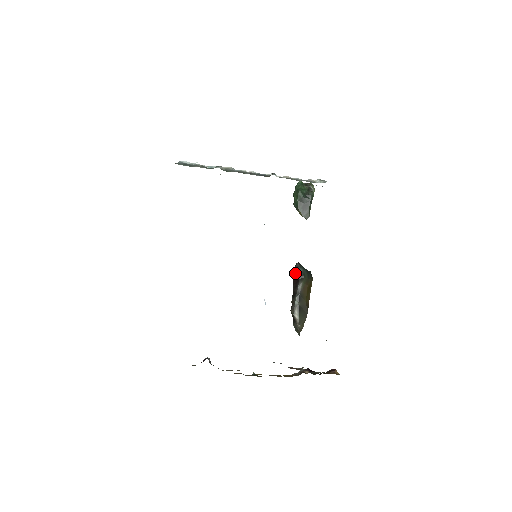
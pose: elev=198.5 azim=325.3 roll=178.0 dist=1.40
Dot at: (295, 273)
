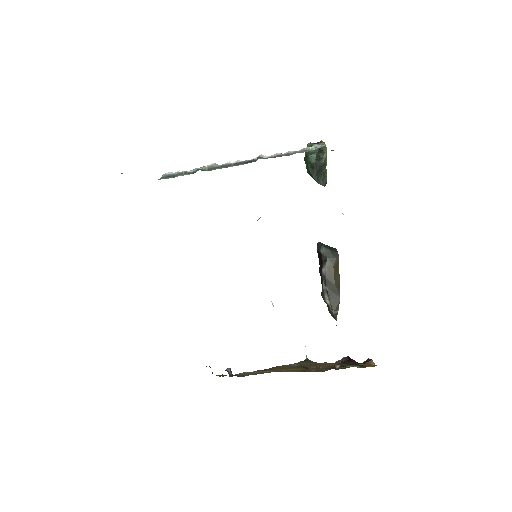
Dot at: (318, 254)
